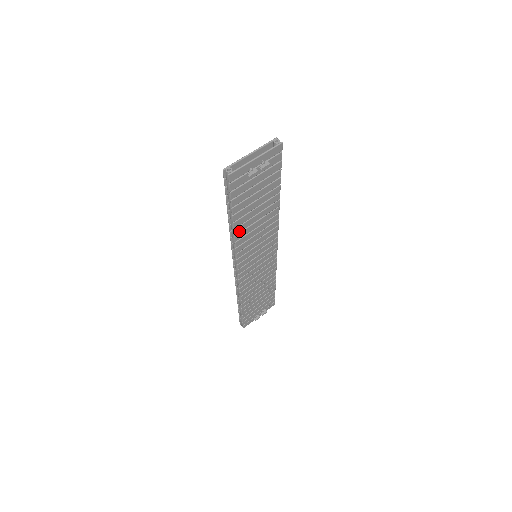
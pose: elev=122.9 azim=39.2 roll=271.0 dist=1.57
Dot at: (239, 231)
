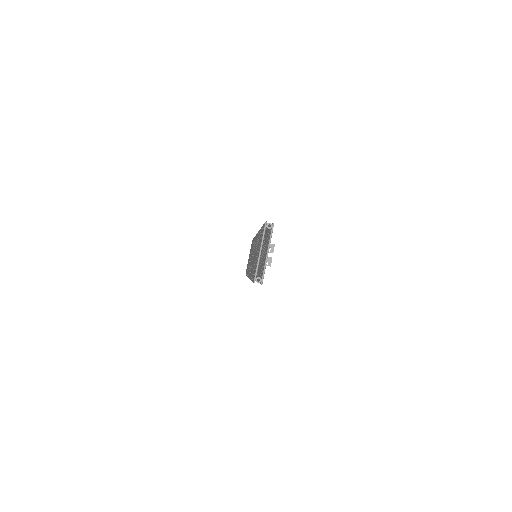
Dot at: occluded
